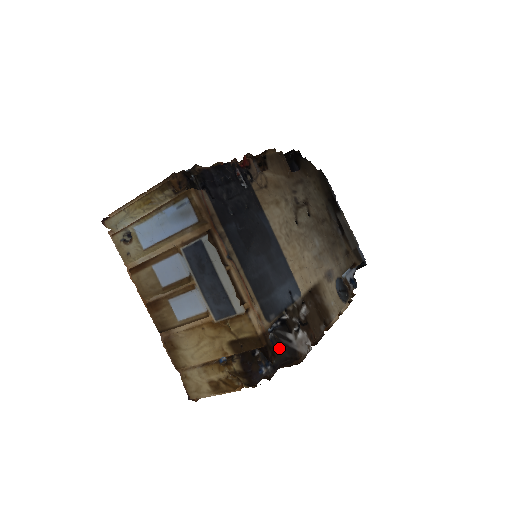
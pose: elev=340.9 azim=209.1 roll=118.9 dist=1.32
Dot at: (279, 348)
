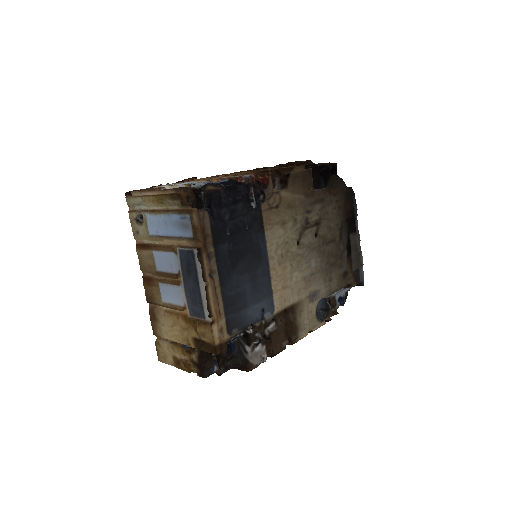
Dot at: (237, 352)
